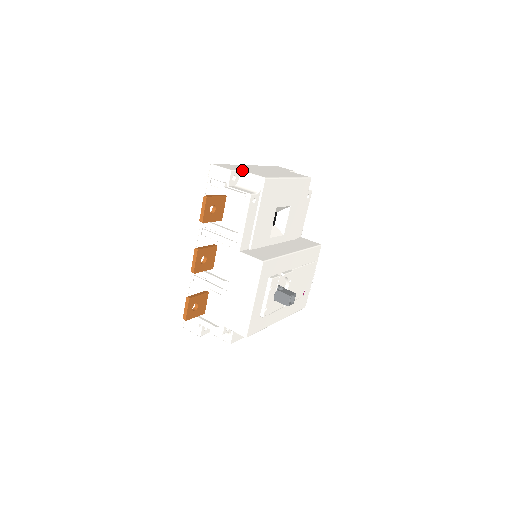
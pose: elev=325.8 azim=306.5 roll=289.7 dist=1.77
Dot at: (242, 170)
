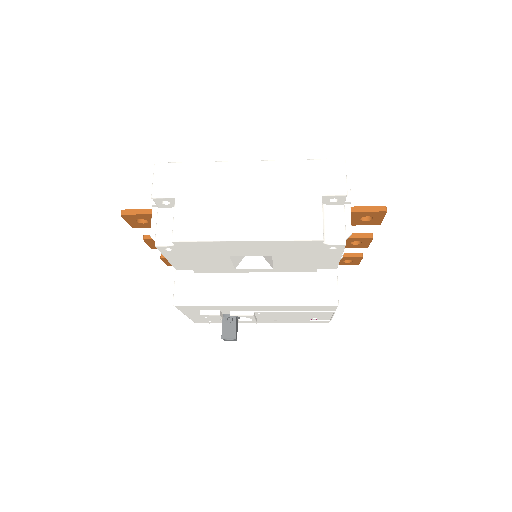
Dot at: (176, 199)
